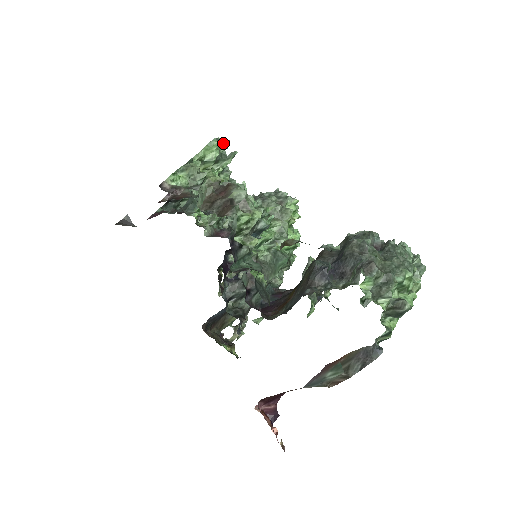
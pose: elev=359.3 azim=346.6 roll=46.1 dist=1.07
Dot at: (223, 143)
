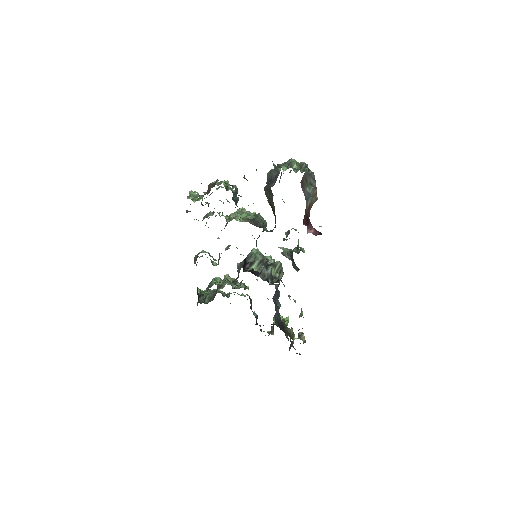
Dot at: occluded
